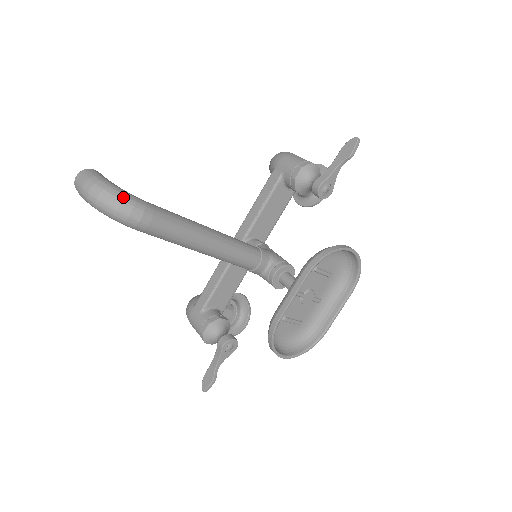
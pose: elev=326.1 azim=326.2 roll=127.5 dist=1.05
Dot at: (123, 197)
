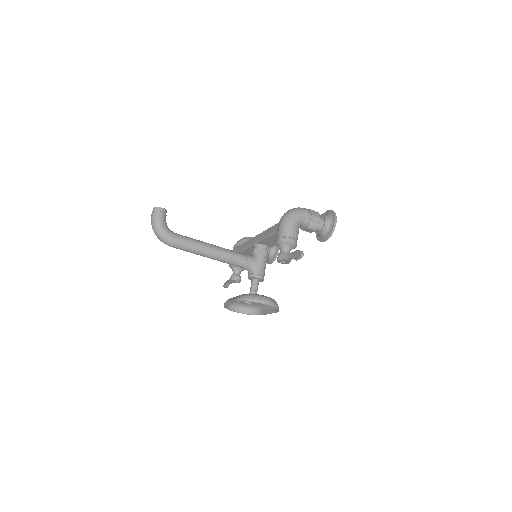
Dot at: (161, 235)
